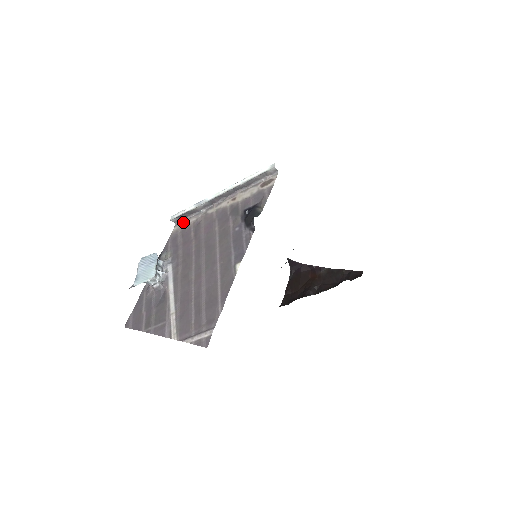
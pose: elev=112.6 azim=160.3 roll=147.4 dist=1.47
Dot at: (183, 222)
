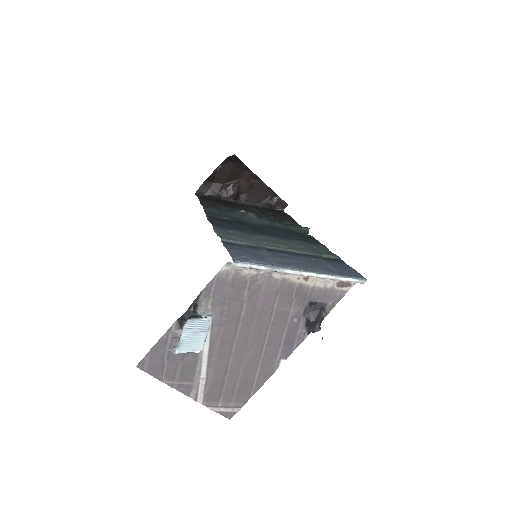
Dot at: occluded
